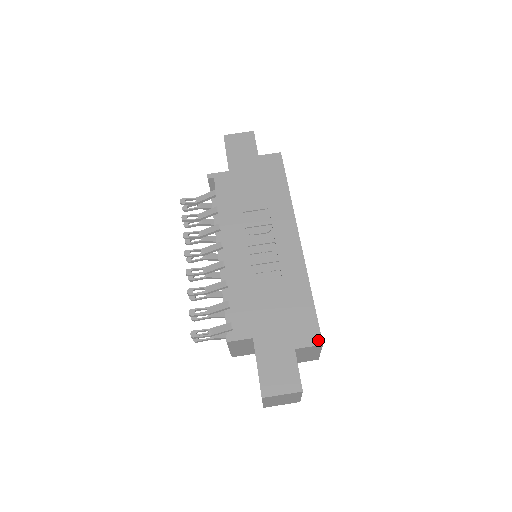
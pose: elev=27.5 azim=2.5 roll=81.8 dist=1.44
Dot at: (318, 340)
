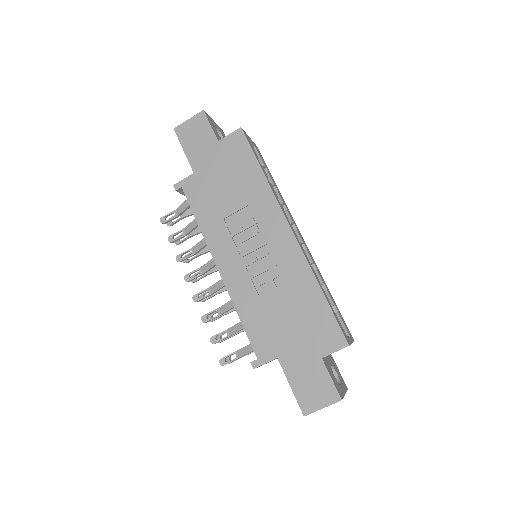
Dot at: (343, 342)
